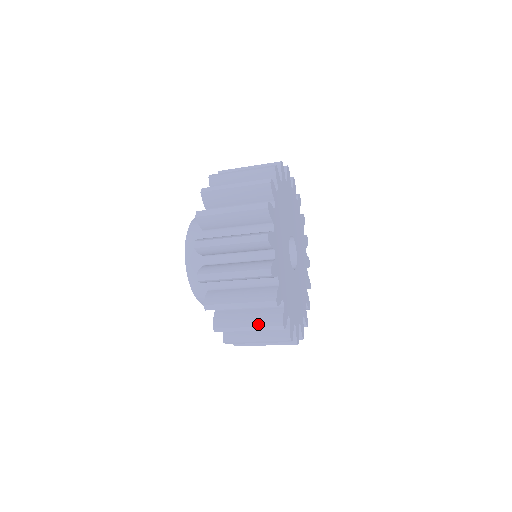
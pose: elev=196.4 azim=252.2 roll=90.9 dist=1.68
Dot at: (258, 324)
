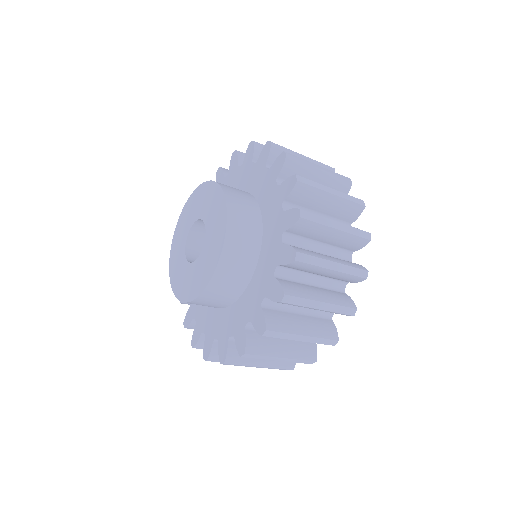
Dot at: (333, 301)
